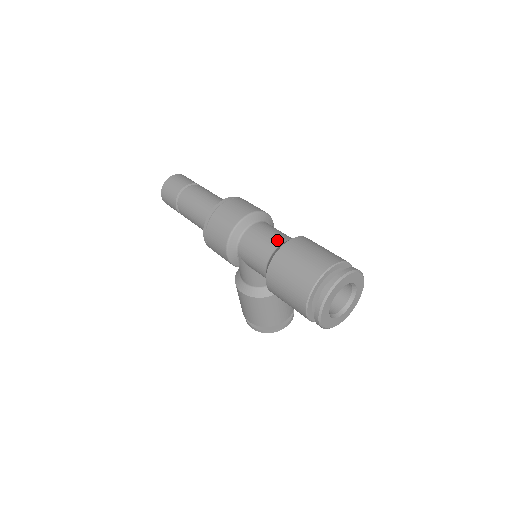
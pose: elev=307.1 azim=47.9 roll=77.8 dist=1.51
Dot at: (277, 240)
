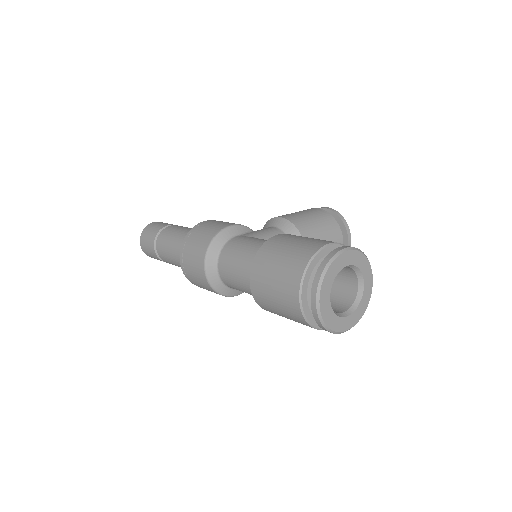
Dot at: (244, 276)
